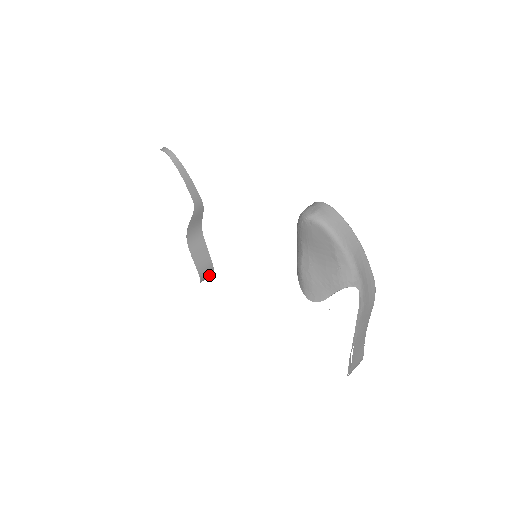
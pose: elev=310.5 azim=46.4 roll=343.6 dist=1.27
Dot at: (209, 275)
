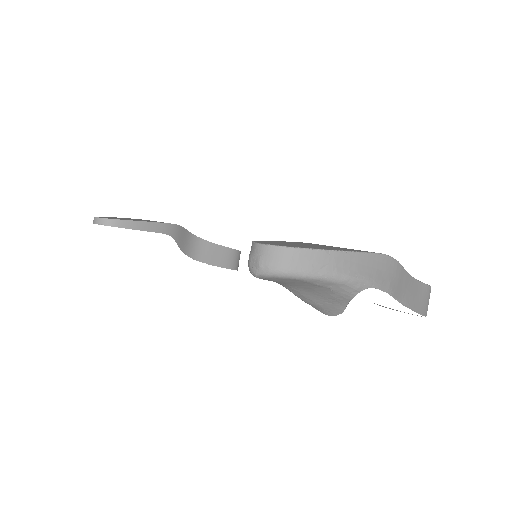
Dot at: (239, 257)
